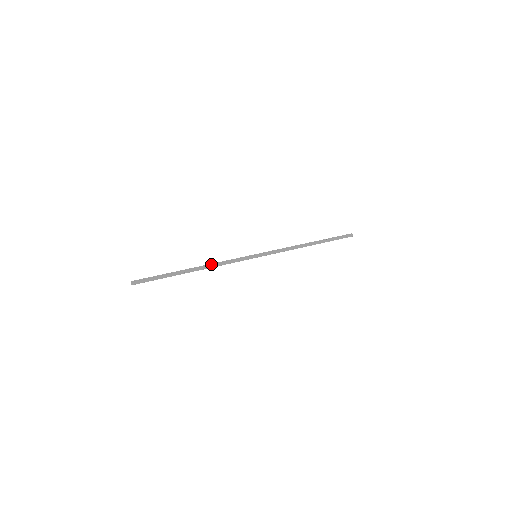
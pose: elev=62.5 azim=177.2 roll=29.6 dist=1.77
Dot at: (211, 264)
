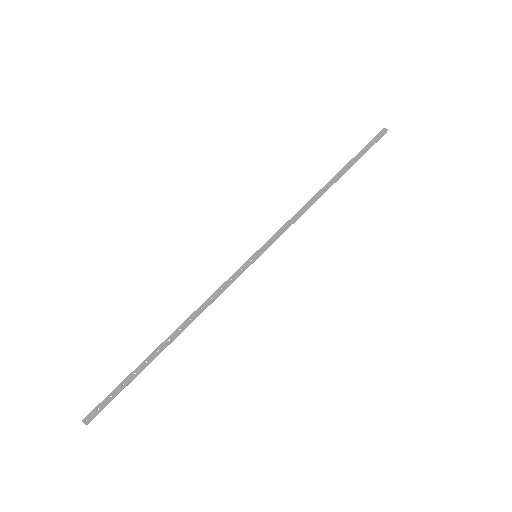
Dot at: (193, 314)
